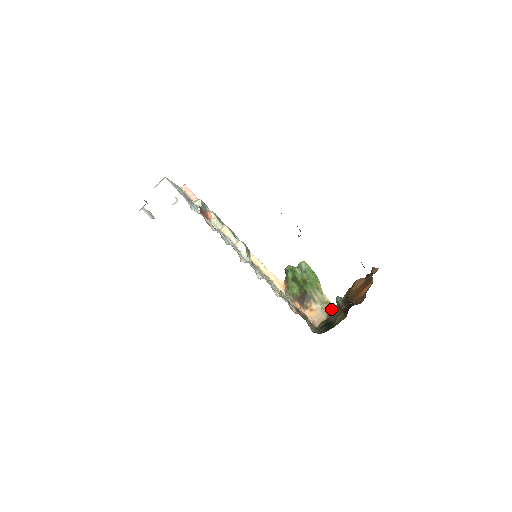
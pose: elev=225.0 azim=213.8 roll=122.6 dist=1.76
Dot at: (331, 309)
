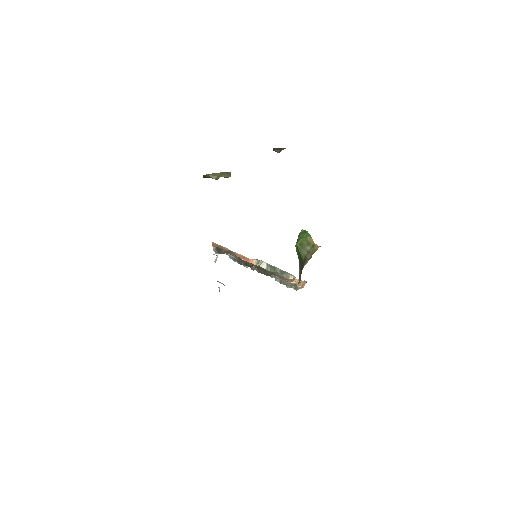
Dot at: occluded
